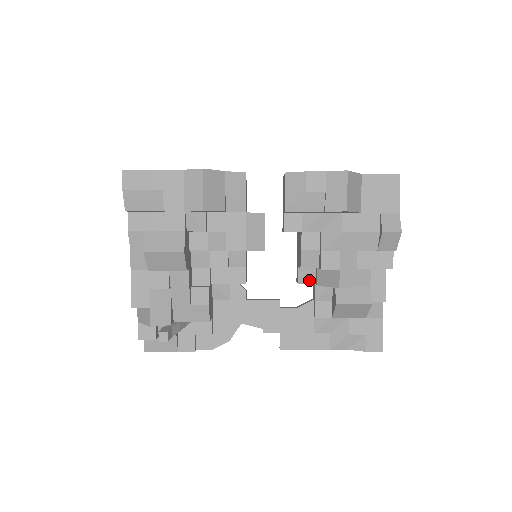
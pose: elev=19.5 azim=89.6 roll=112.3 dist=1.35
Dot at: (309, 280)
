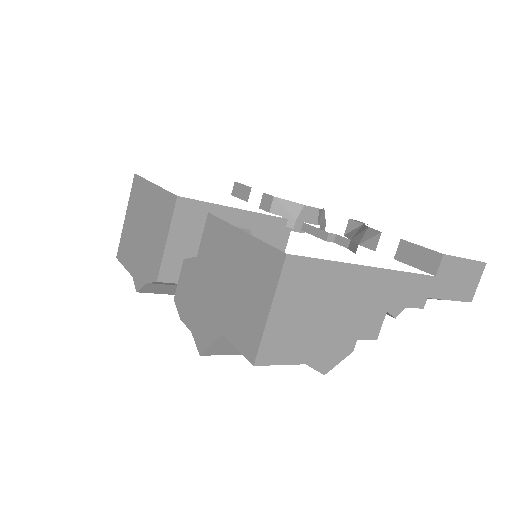
Dot at: occluded
